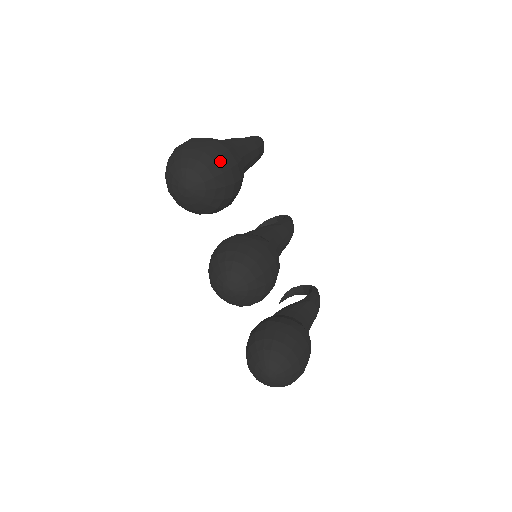
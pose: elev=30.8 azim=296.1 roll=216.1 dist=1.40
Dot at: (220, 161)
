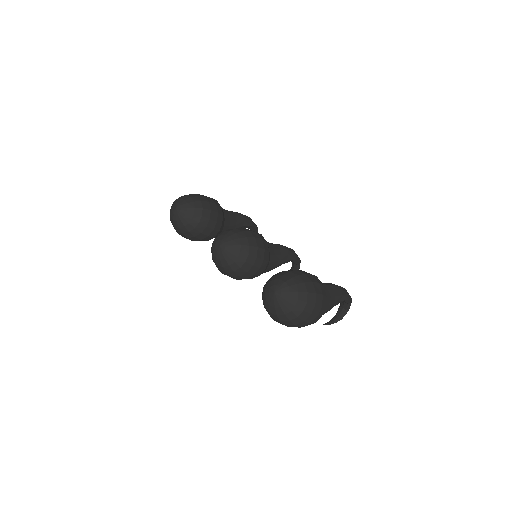
Dot at: (196, 195)
